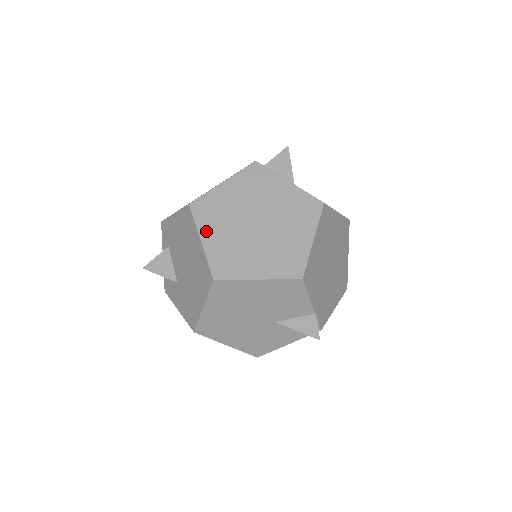
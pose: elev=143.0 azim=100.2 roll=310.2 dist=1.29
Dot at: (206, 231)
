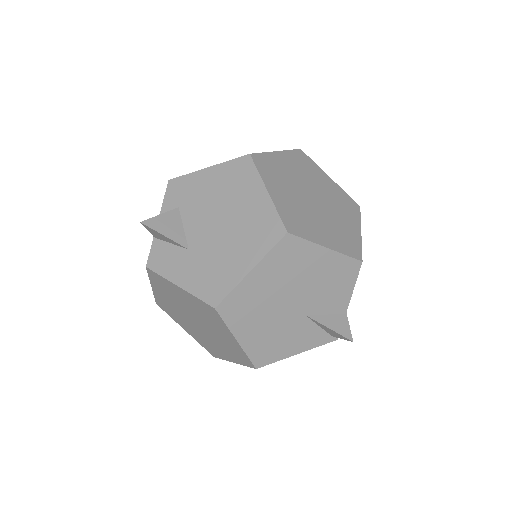
Dot at: (271, 185)
